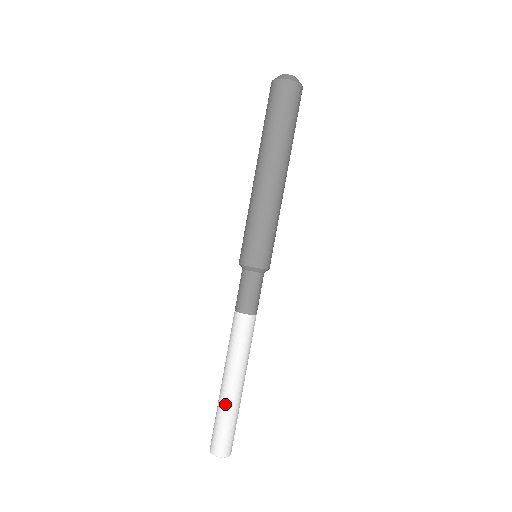
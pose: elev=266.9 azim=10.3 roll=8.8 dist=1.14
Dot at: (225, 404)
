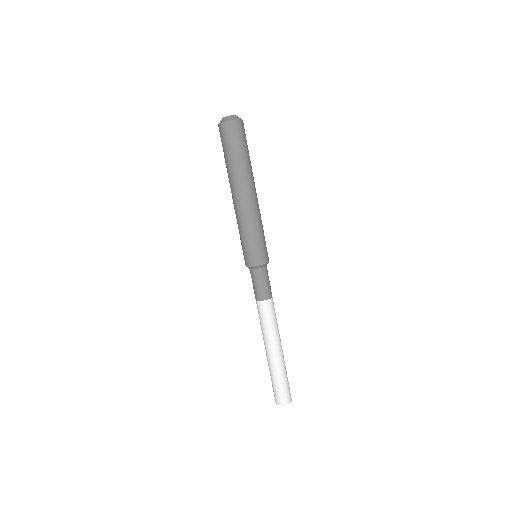
Dot at: (280, 367)
